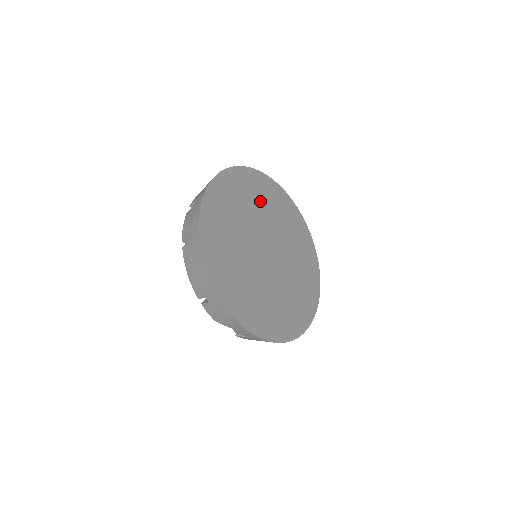
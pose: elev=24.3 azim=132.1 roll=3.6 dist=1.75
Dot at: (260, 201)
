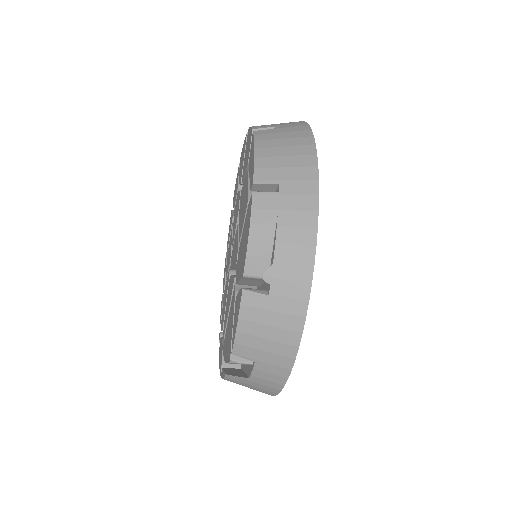
Dot at: occluded
